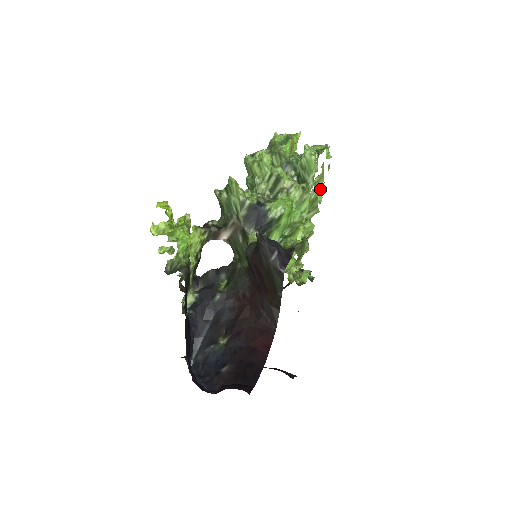
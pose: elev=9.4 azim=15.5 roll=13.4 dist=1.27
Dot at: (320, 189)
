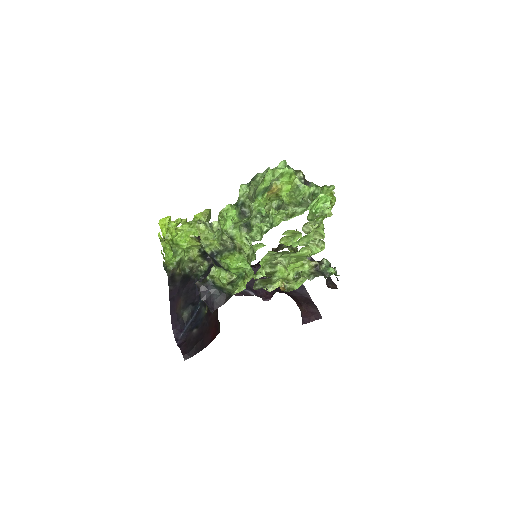
Dot at: (295, 242)
